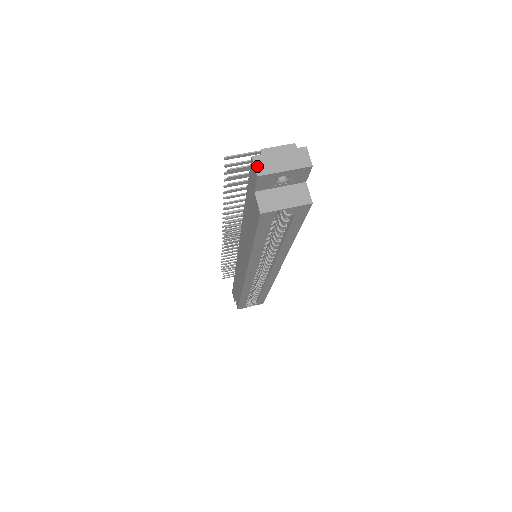
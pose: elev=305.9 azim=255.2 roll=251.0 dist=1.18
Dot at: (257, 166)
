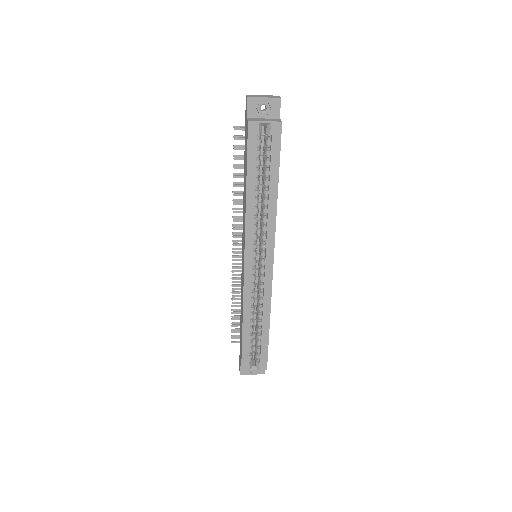
Dot at: (248, 96)
